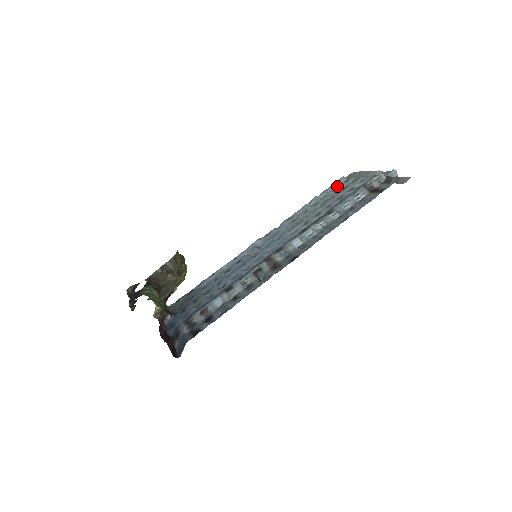
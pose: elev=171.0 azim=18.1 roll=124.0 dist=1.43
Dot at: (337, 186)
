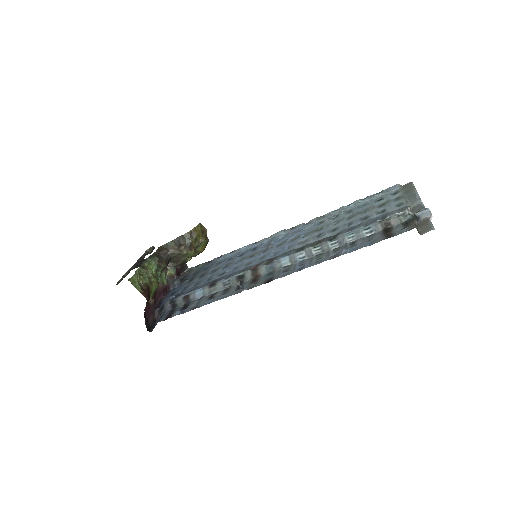
Dot at: (383, 195)
